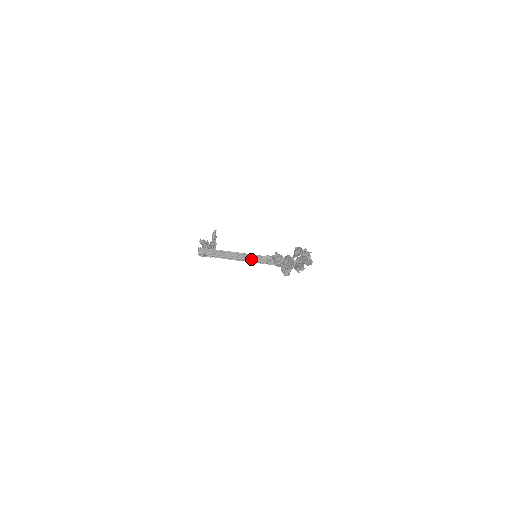
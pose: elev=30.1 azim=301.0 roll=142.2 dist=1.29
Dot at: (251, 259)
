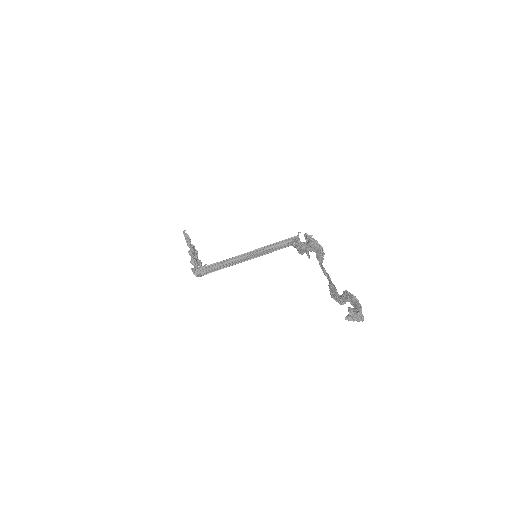
Dot at: (248, 257)
